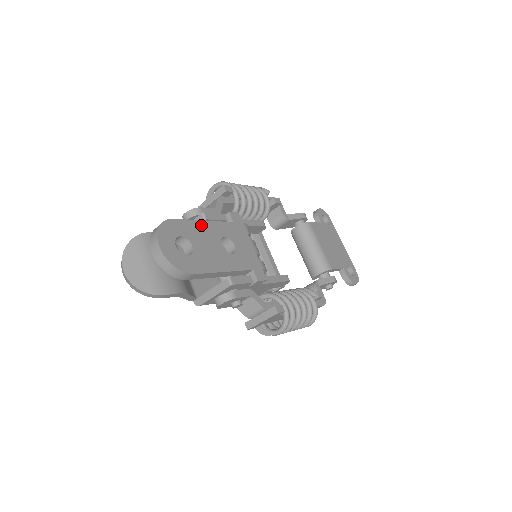
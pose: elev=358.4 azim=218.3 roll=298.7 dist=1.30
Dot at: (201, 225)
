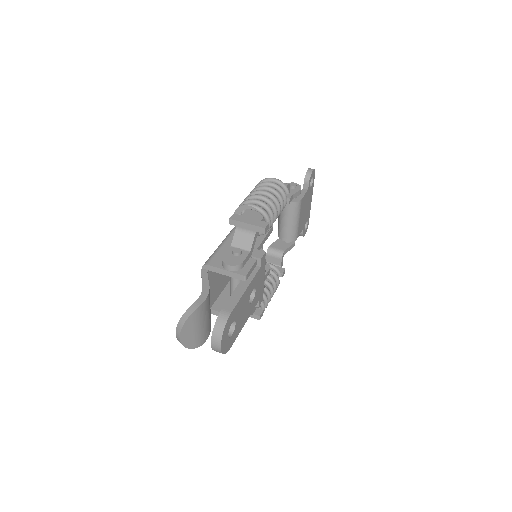
Dot at: (244, 296)
